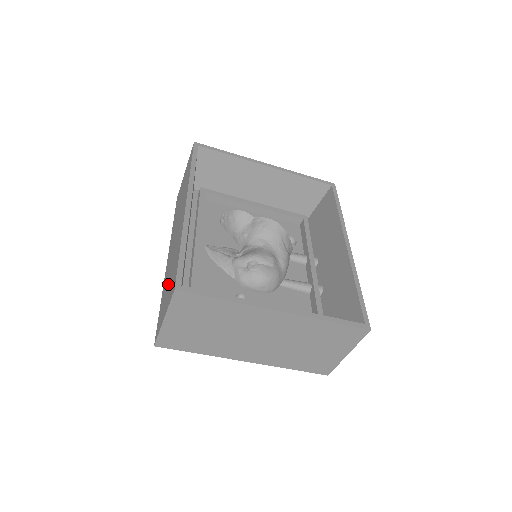
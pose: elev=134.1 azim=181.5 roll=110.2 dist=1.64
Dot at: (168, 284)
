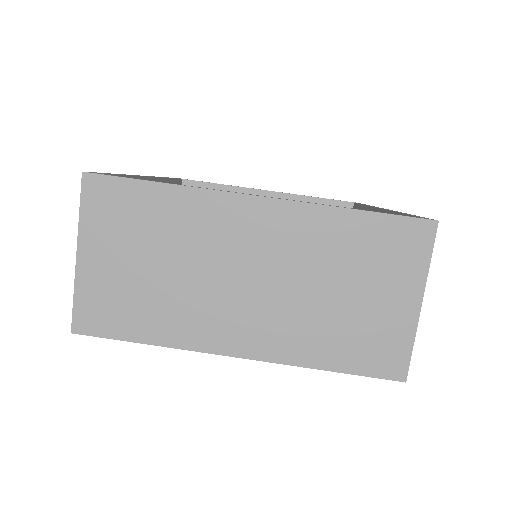
Dot at: occluded
